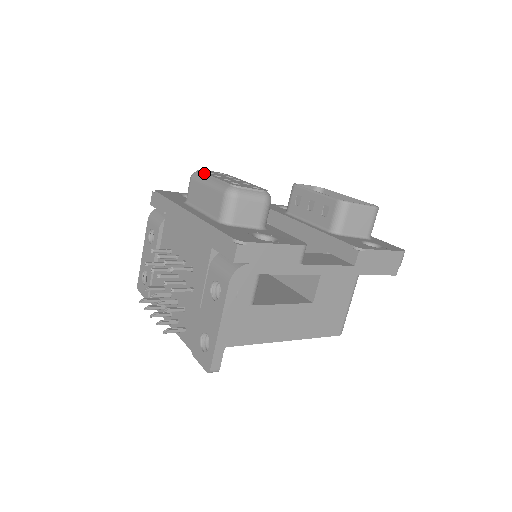
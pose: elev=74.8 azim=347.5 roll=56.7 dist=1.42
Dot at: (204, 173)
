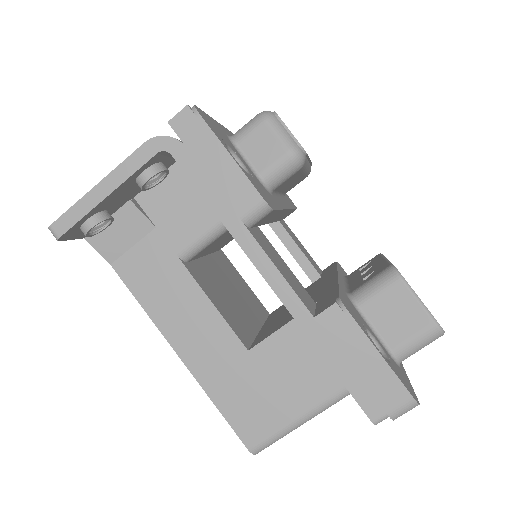
Dot at: occluded
